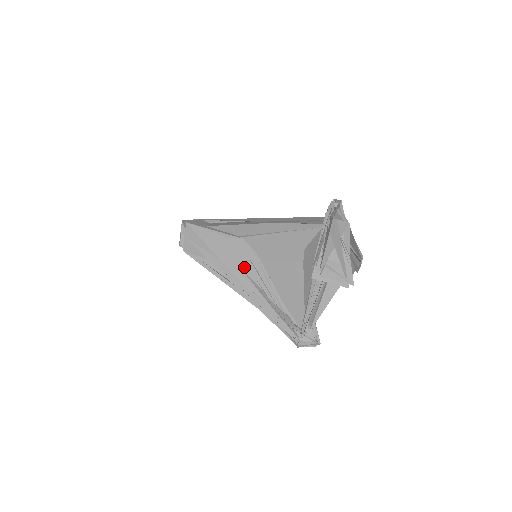
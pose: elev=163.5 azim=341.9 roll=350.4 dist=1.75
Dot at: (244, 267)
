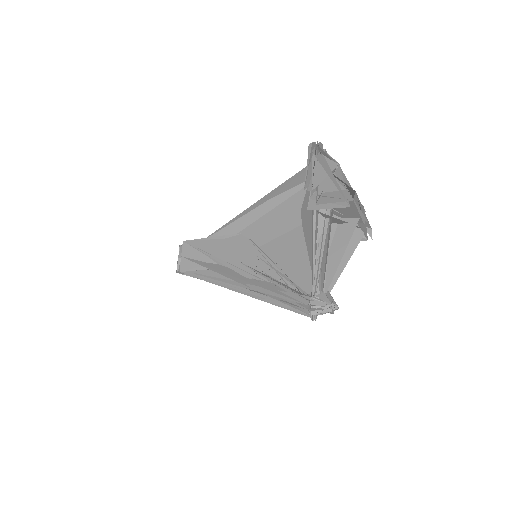
Dot at: (242, 259)
